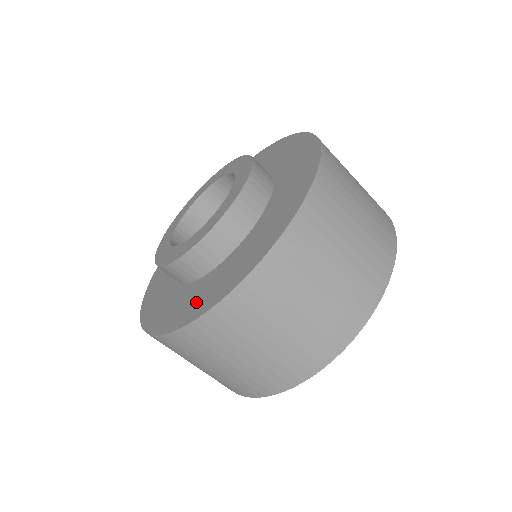
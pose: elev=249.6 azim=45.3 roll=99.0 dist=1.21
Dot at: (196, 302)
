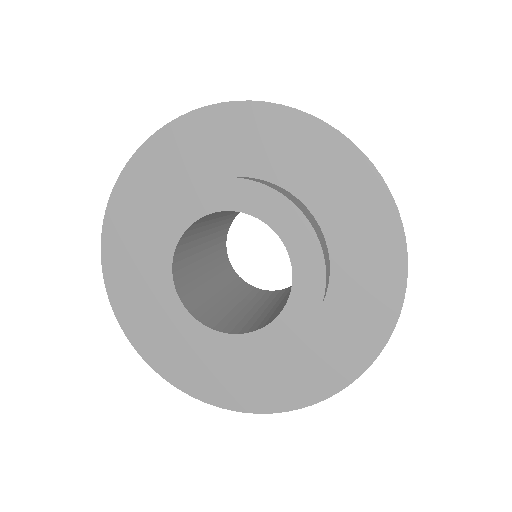
Dot at: (256, 388)
